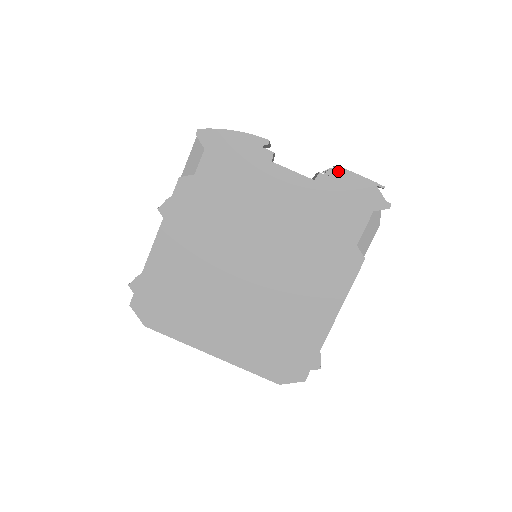
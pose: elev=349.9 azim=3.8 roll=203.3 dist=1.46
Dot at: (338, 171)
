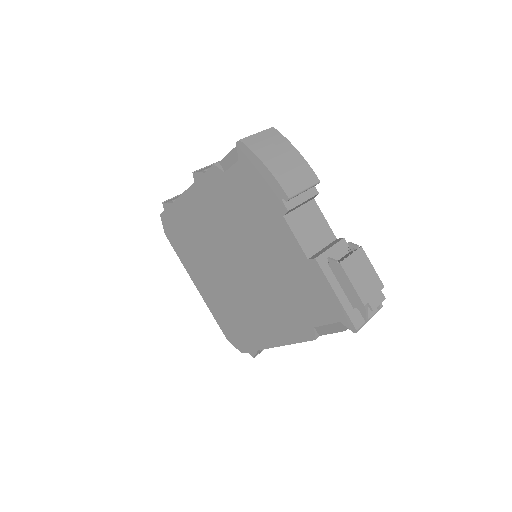
Dot at: (338, 267)
